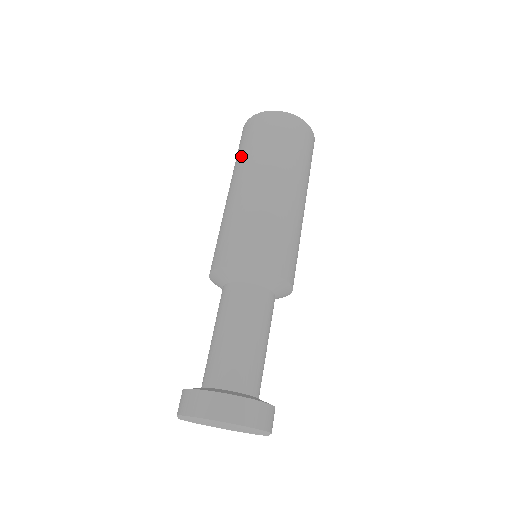
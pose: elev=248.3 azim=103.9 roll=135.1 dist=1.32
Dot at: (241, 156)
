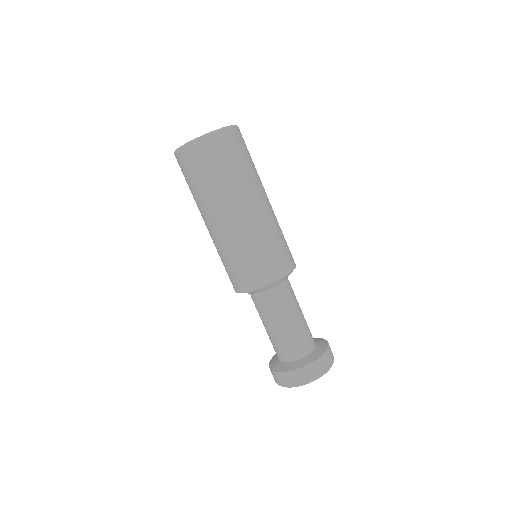
Dot at: occluded
